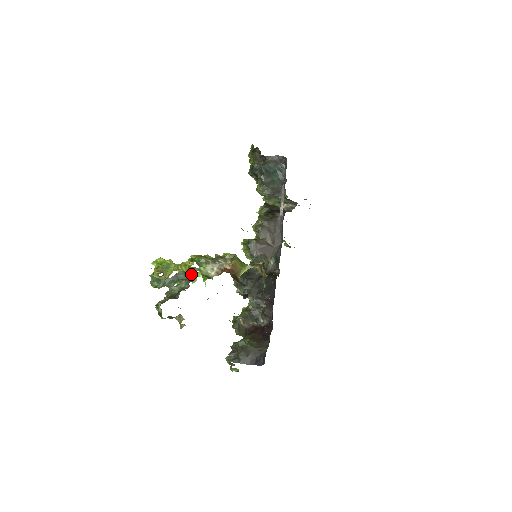
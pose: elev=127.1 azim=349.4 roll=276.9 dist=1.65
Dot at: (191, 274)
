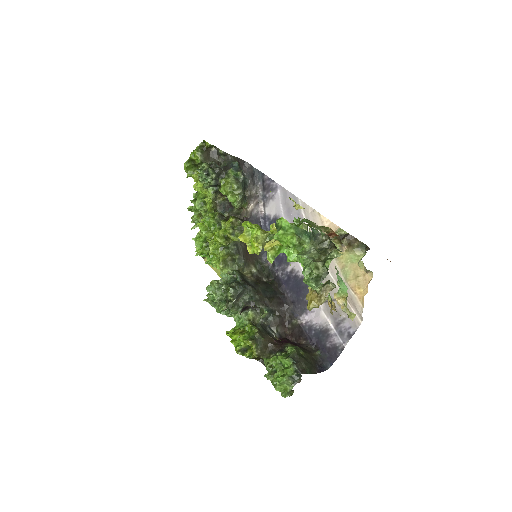
Dot at: occluded
